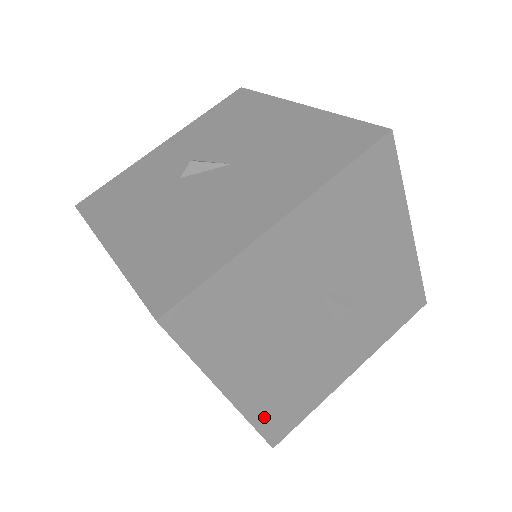
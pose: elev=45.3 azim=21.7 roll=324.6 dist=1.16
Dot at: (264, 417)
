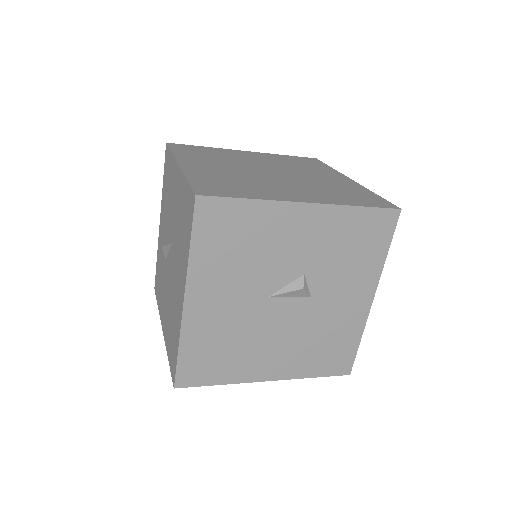
Dot at: (316, 369)
